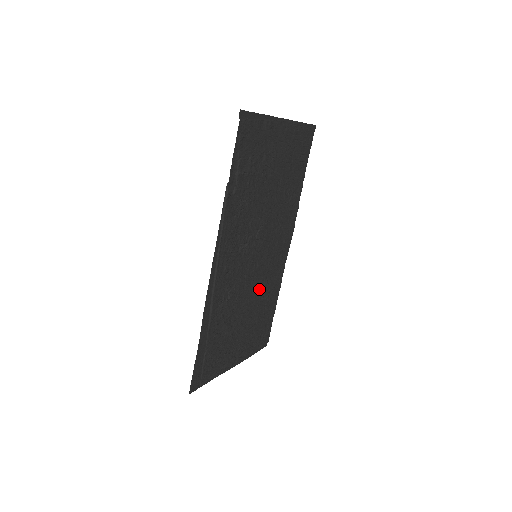
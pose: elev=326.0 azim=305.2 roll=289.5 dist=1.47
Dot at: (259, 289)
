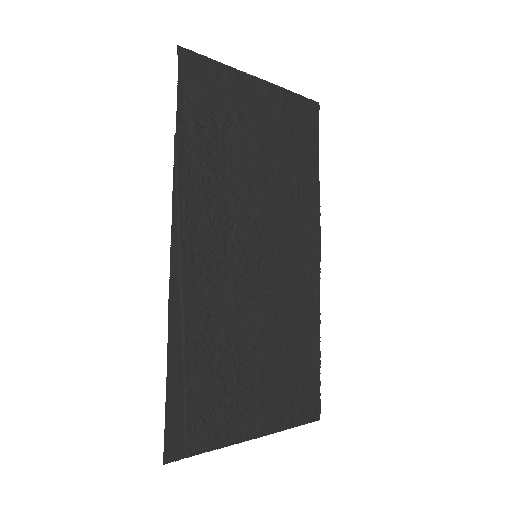
Dot at: (276, 312)
